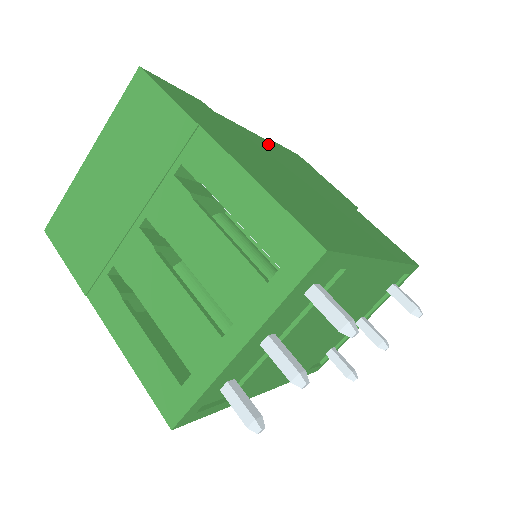
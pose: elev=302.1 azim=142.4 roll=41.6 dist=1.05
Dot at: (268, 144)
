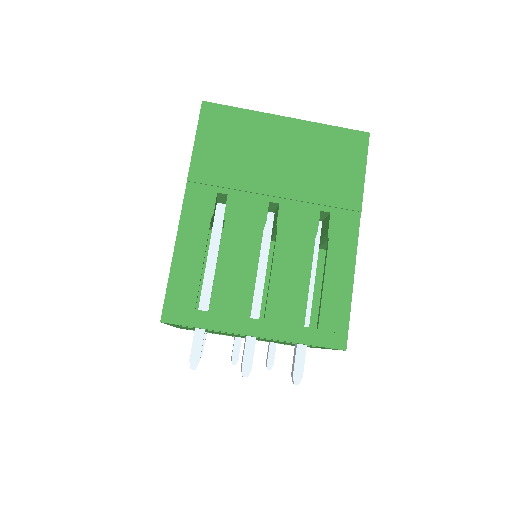
Dot at: occluded
